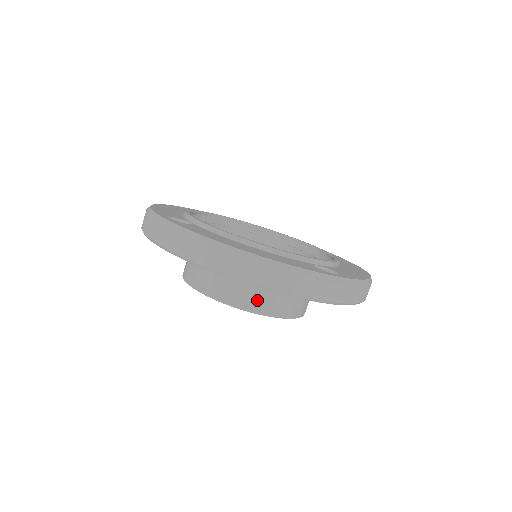
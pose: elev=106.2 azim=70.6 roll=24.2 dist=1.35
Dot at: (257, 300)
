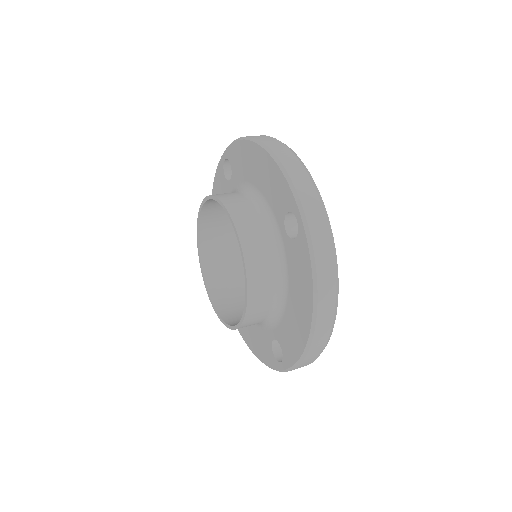
Dot at: (241, 210)
